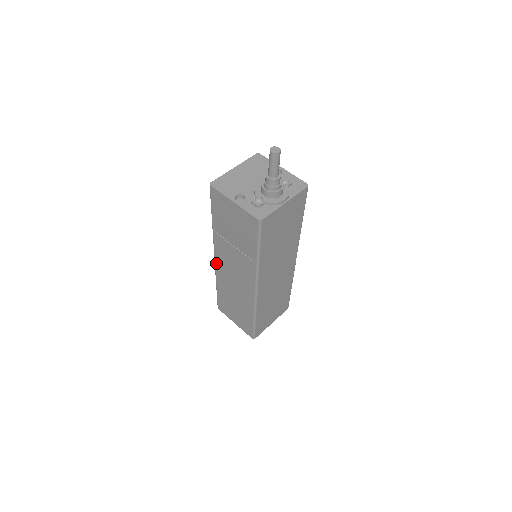
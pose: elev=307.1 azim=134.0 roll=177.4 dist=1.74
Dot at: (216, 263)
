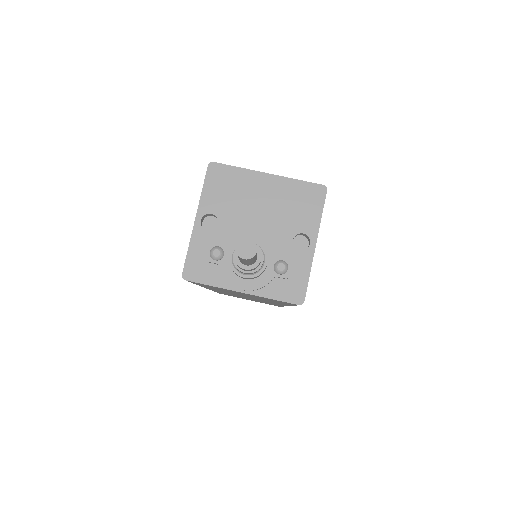
Dot at: occluded
